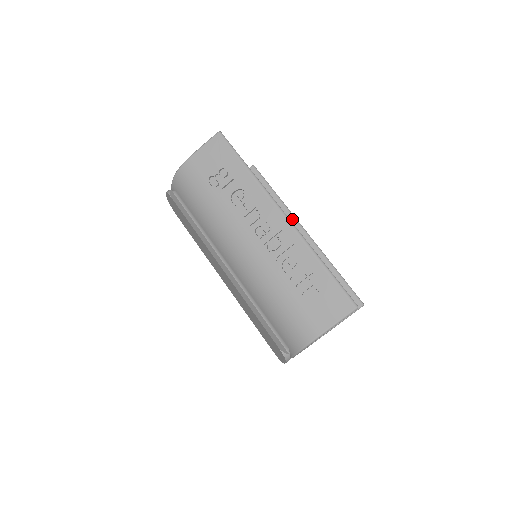
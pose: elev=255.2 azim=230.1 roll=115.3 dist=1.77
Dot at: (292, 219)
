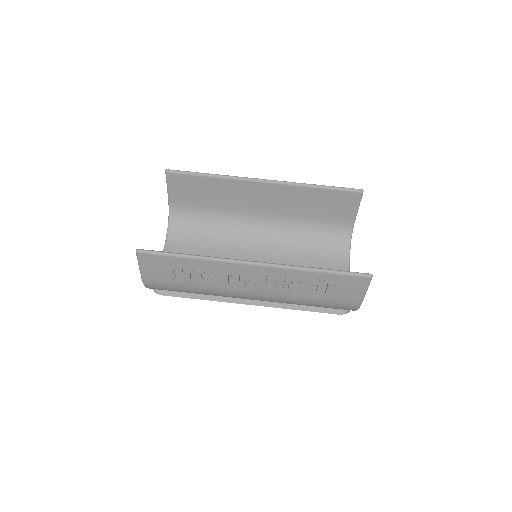
Dot at: (243, 182)
